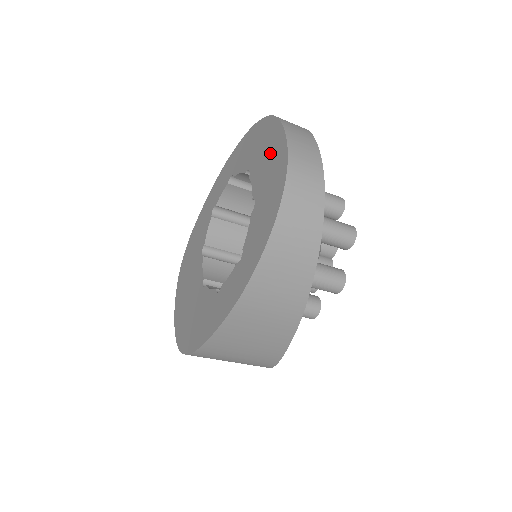
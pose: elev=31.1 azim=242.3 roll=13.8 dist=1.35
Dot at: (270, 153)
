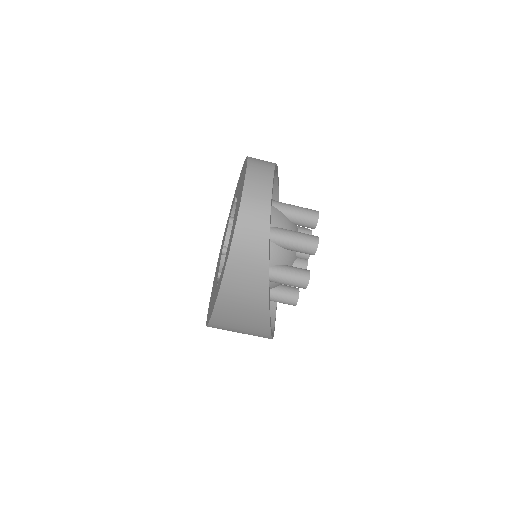
Dot at: (241, 189)
